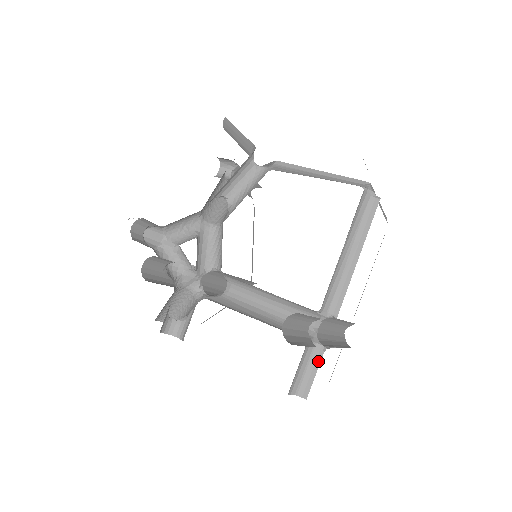
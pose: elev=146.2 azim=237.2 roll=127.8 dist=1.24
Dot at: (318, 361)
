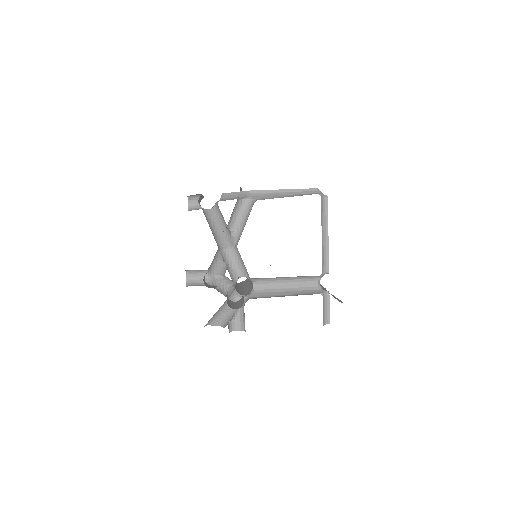
Dot at: (328, 301)
